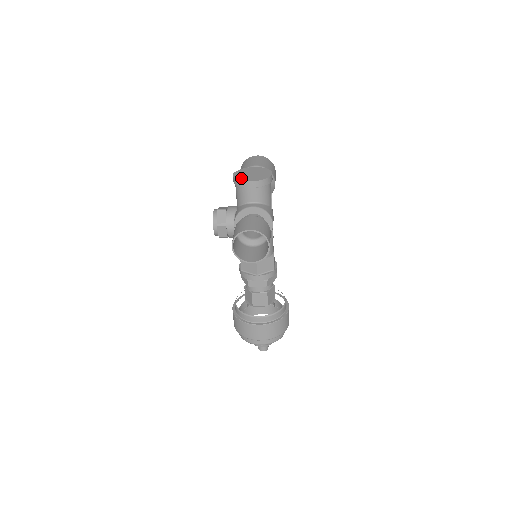
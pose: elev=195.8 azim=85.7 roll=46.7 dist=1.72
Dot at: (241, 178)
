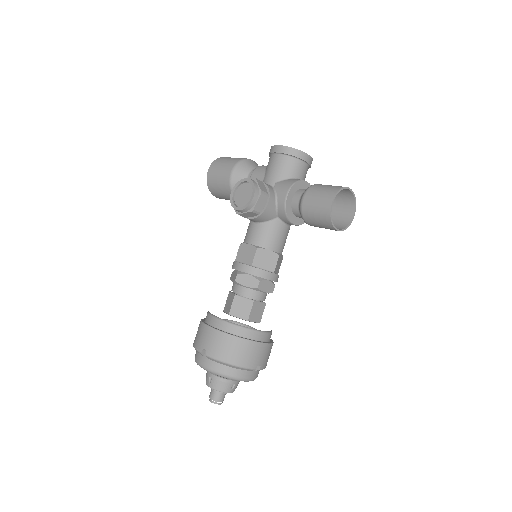
Dot at: (295, 149)
